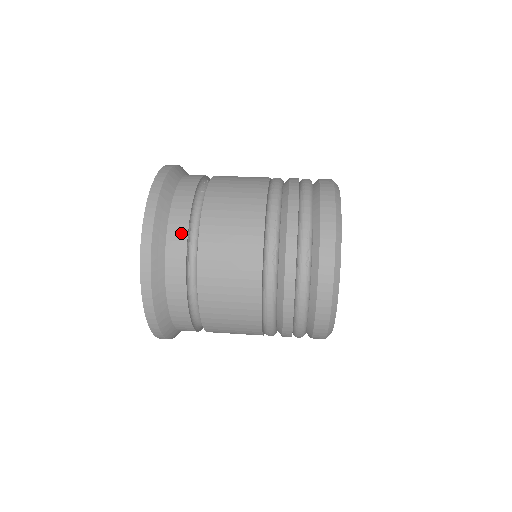
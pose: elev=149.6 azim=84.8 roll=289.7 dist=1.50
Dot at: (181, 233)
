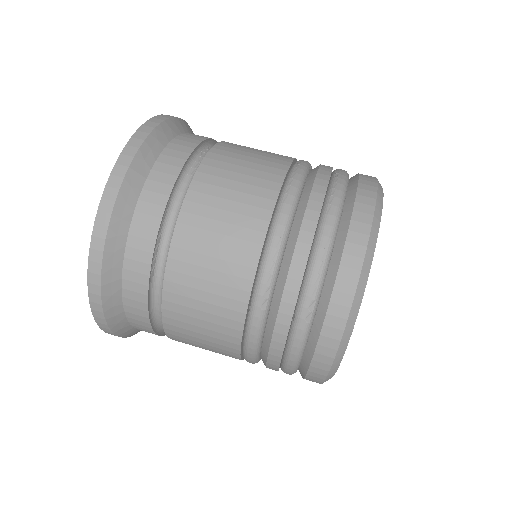
Dot at: (147, 240)
